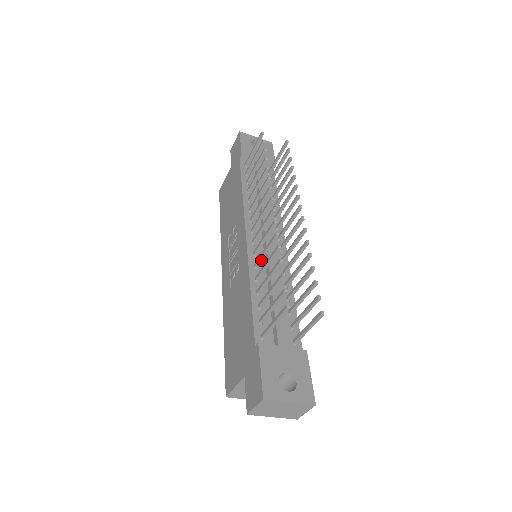
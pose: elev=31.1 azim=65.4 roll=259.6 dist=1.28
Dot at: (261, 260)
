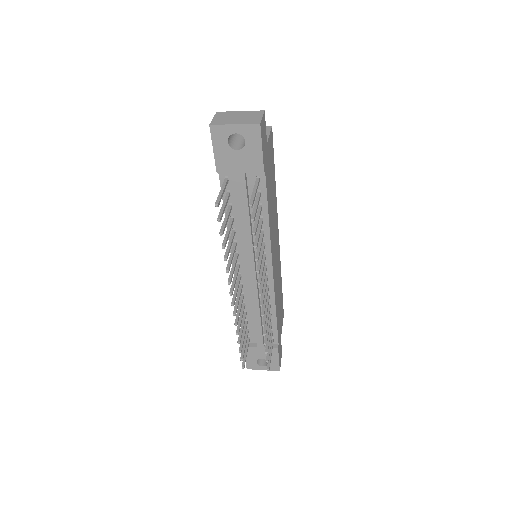
Dot at: (242, 302)
